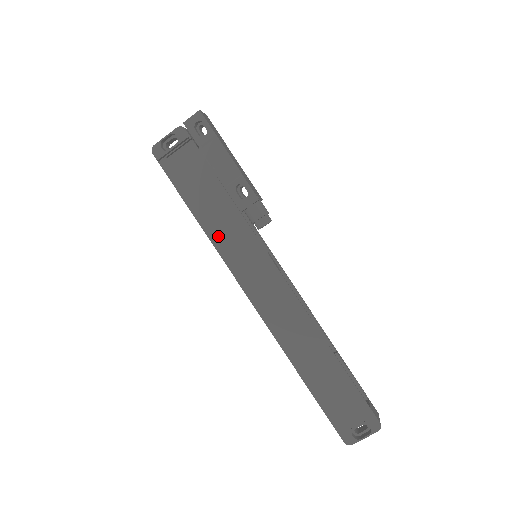
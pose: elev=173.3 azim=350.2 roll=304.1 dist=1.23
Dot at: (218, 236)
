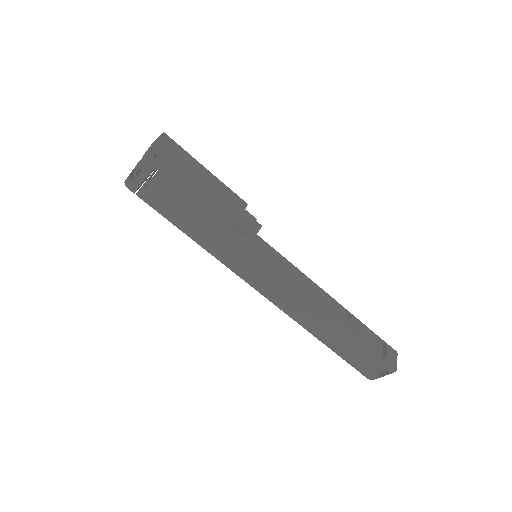
Dot at: (215, 249)
